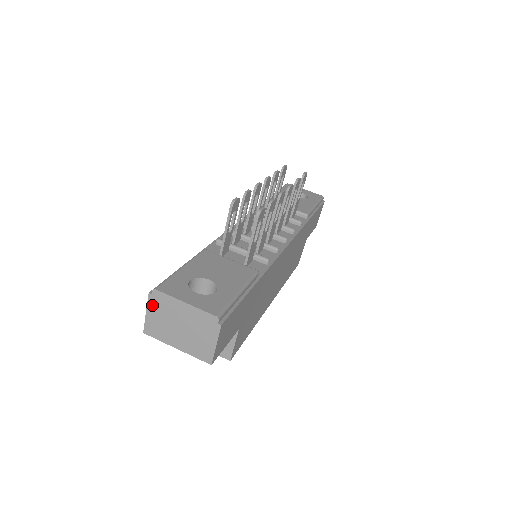
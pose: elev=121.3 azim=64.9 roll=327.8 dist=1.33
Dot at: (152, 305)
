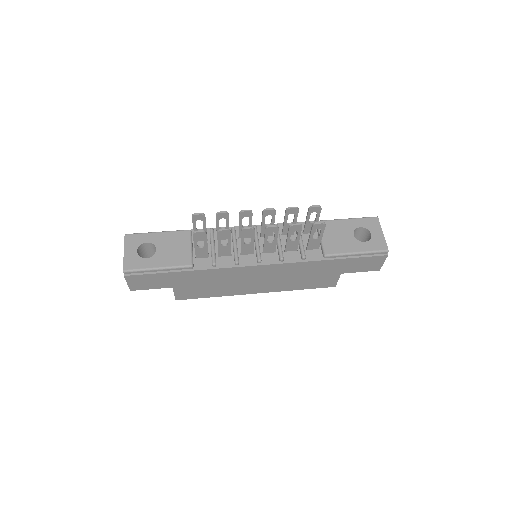
Dot at: occluded
